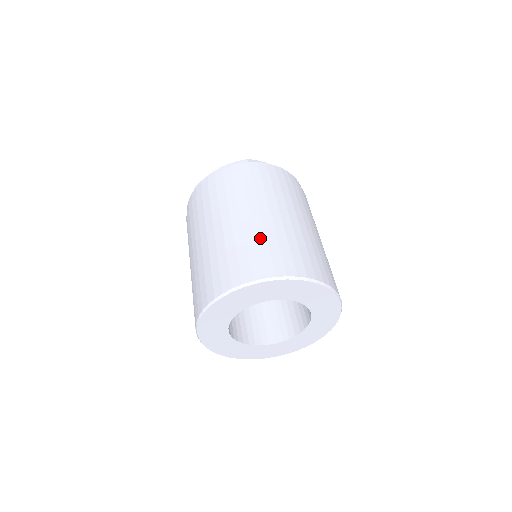
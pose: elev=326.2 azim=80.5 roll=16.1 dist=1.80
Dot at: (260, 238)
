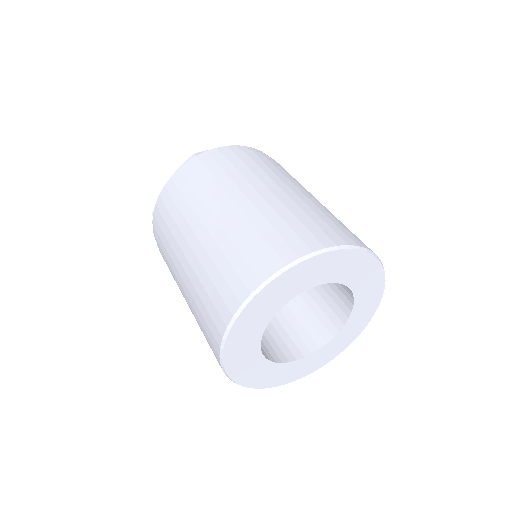
Dot at: (247, 230)
